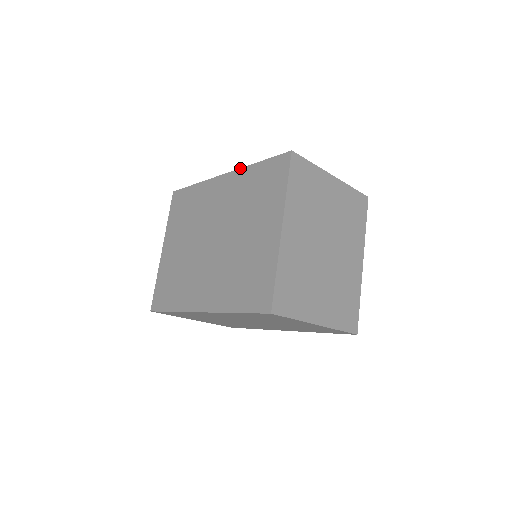
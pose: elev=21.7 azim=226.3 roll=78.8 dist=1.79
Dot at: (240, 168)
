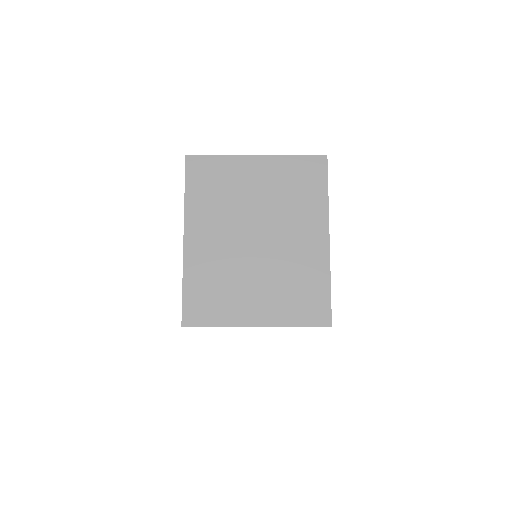
Dot at: occluded
